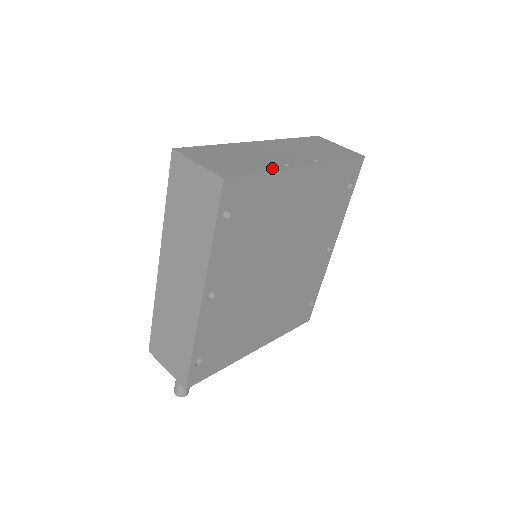
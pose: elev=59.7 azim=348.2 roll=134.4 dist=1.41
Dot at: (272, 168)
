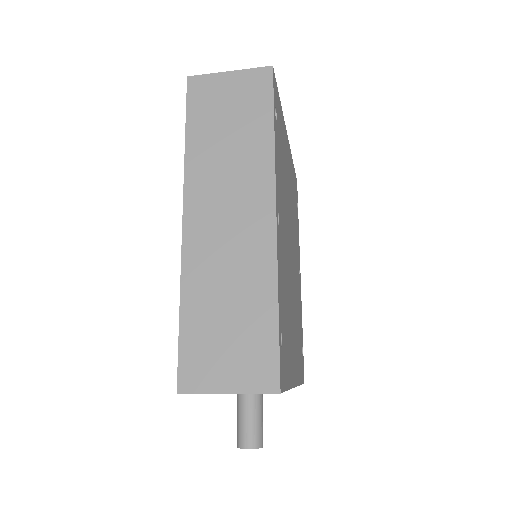
Dot at: occluded
